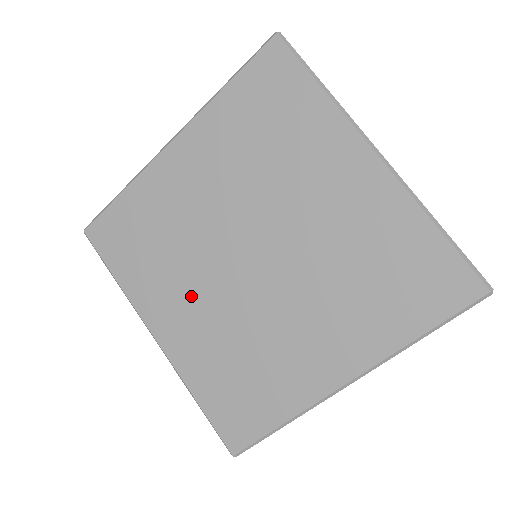
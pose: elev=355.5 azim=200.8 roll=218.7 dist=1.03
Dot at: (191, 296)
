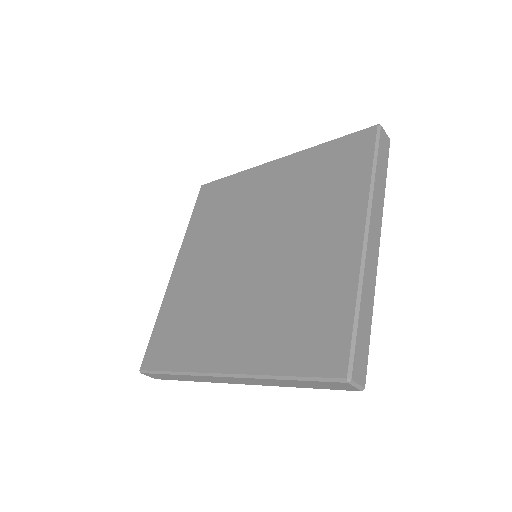
Dot at: (208, 255)
